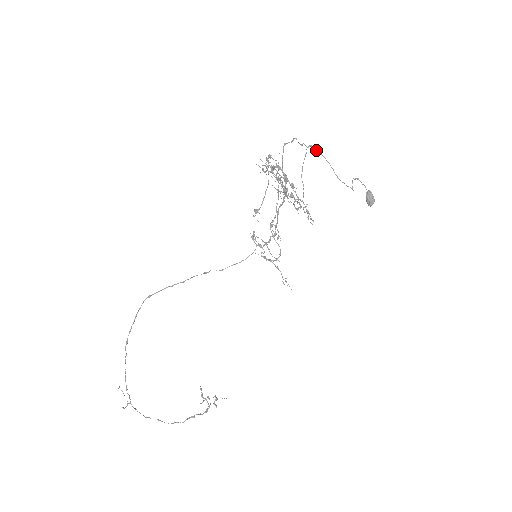
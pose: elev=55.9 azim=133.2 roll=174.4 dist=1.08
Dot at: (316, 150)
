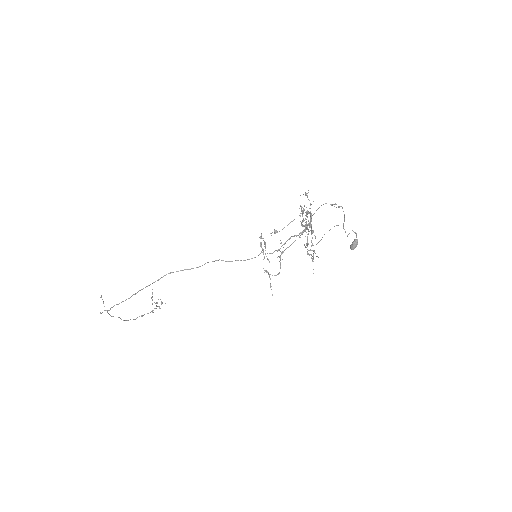
Dot at: occluded
